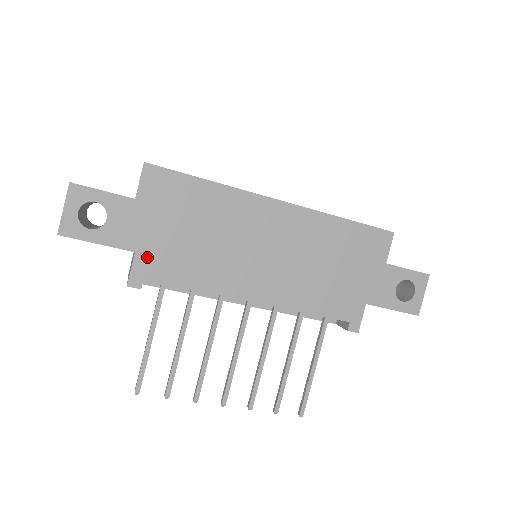
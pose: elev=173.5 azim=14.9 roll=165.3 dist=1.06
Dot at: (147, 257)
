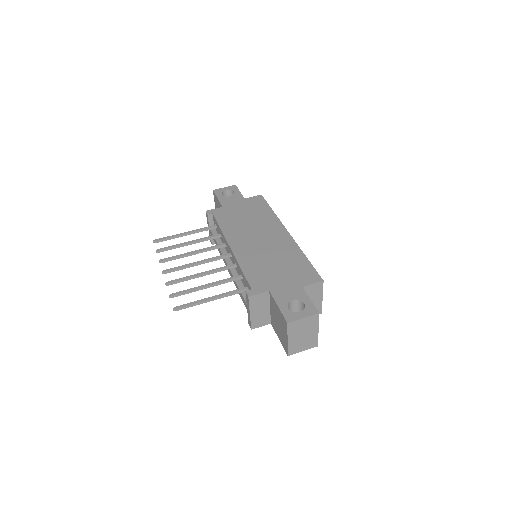
Dot at: (223, 210)
